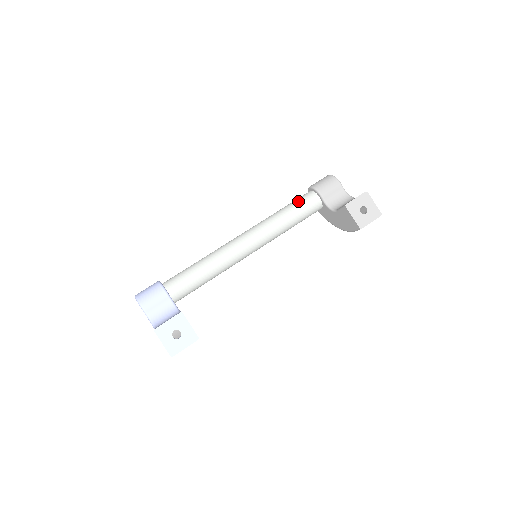
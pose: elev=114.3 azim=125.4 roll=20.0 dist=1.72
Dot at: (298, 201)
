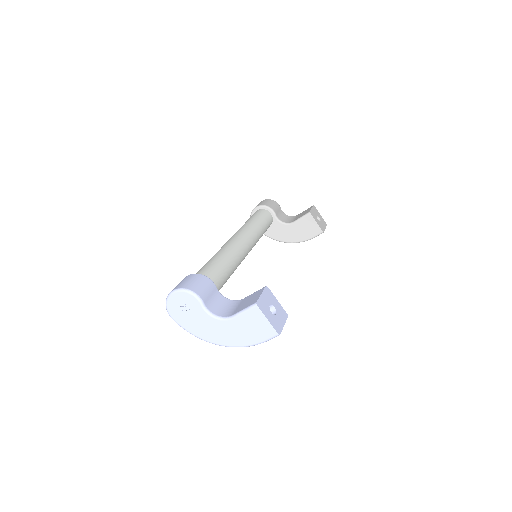
Dot at: (259, 214)
